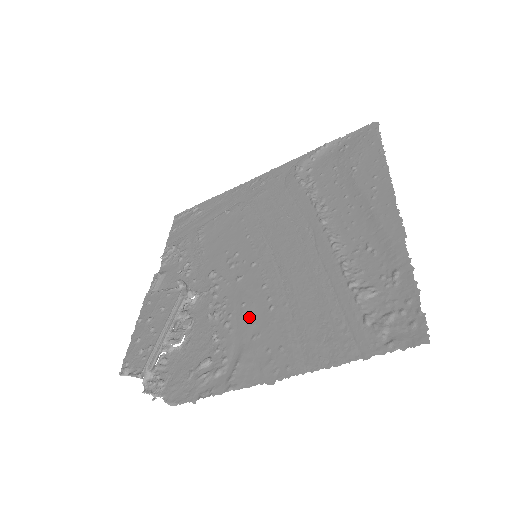
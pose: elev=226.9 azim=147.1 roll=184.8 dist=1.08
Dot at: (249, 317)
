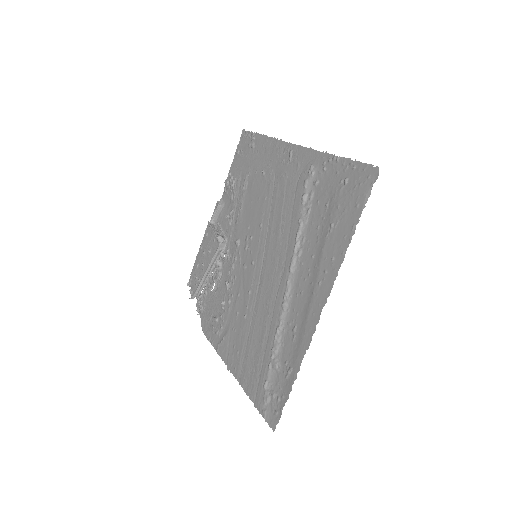
Dot at: (237, 310)
